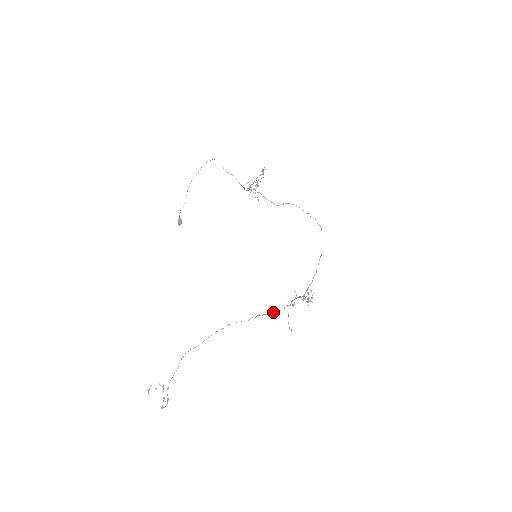
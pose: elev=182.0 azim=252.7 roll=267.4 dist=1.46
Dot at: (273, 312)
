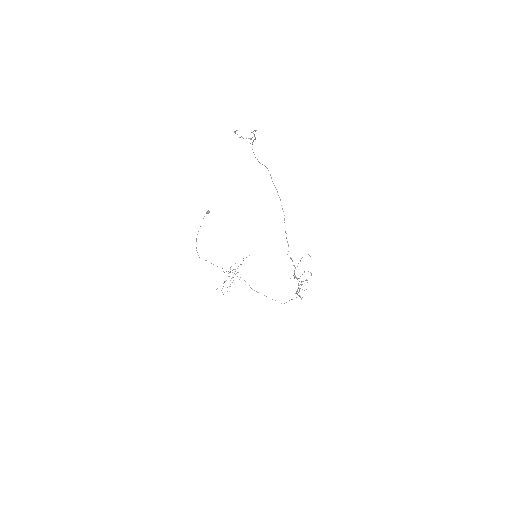
Dot at: occluded
